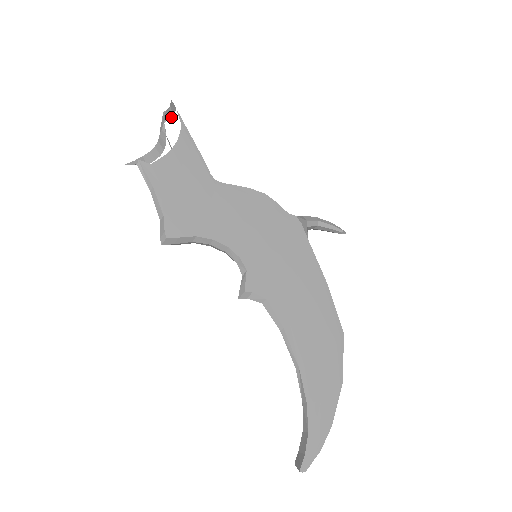
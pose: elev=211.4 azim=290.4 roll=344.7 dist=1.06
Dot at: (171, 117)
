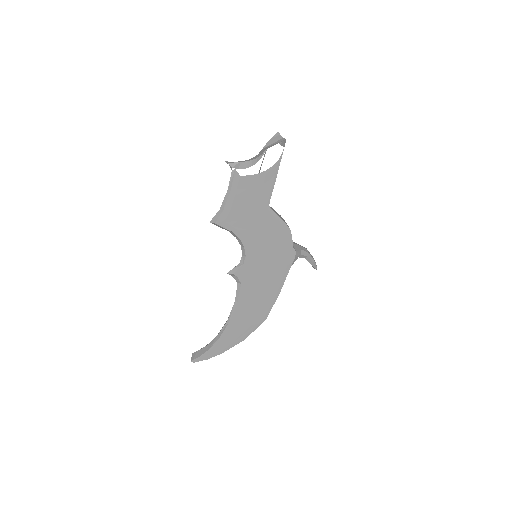
Dot at: occluded
